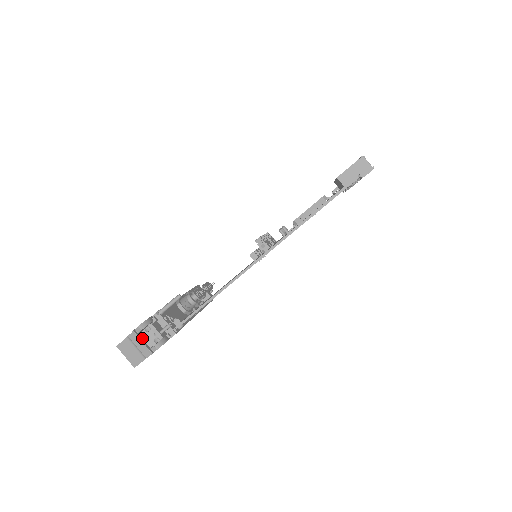
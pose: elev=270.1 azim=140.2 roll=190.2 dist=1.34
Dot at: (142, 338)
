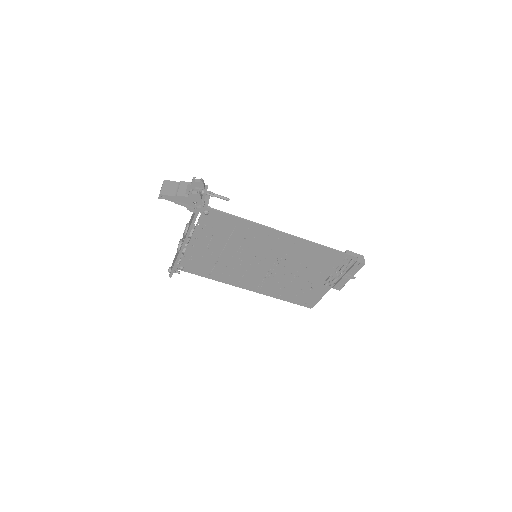
Dot at: occluded
